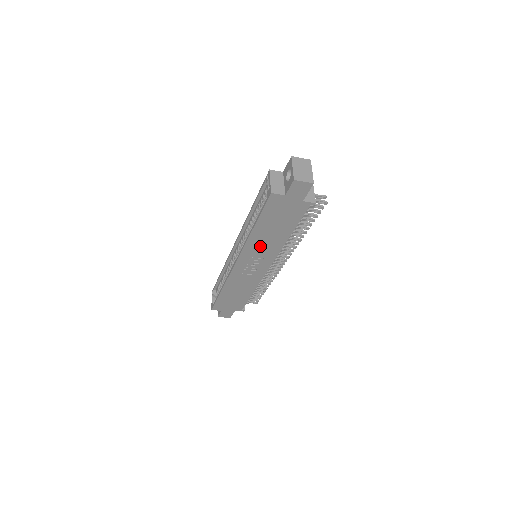
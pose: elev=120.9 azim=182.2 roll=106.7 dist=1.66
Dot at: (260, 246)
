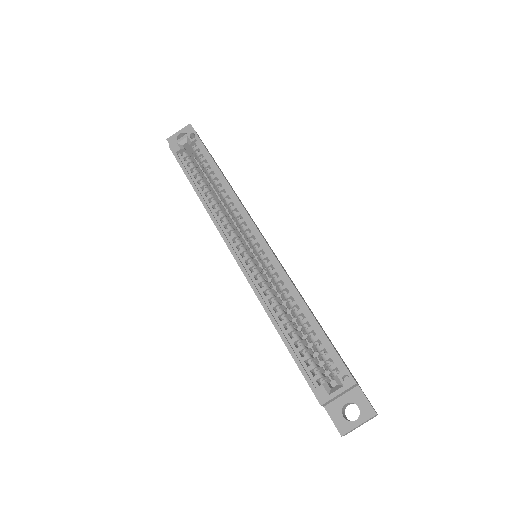
Dot at: occluded
